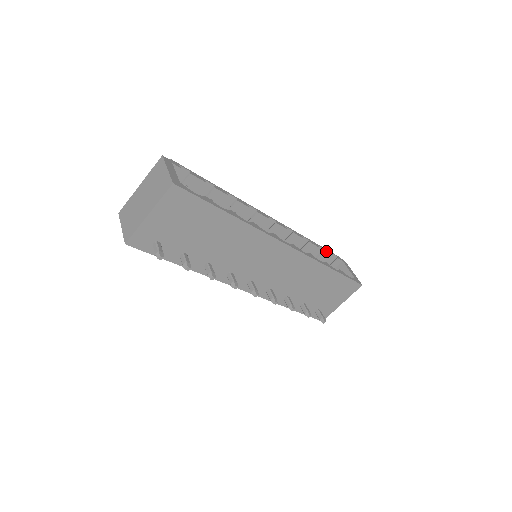
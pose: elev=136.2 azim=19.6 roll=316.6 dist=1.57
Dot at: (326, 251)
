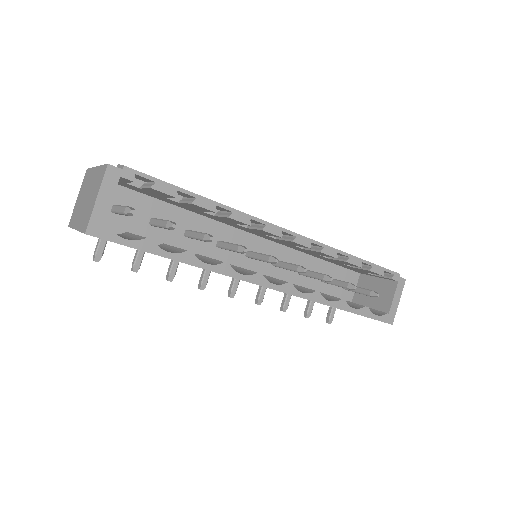
Dot at: (373, 271)
